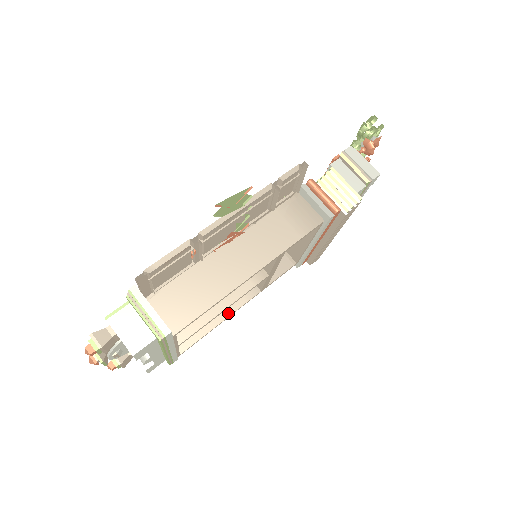
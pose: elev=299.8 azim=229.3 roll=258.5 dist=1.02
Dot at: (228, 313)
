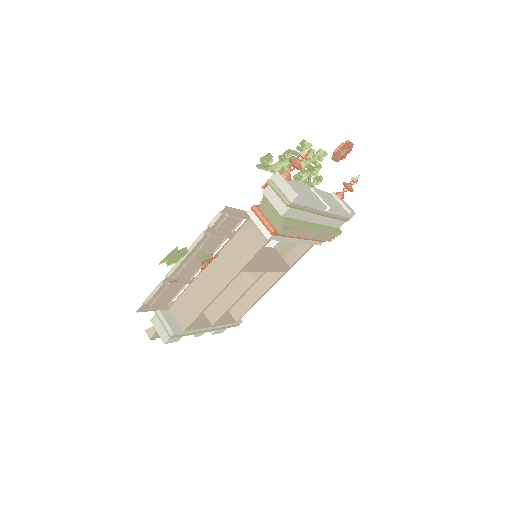
Dot at: (264, 291)
